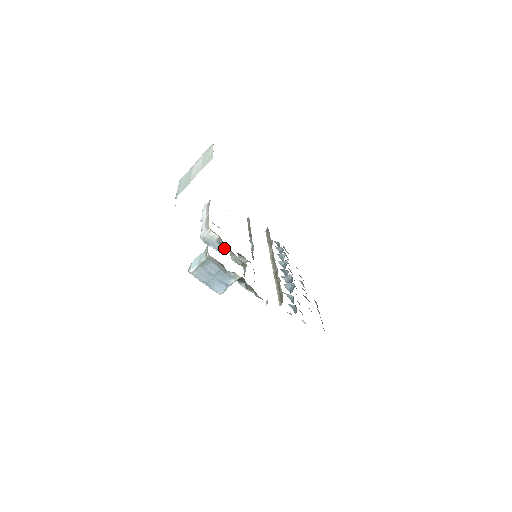
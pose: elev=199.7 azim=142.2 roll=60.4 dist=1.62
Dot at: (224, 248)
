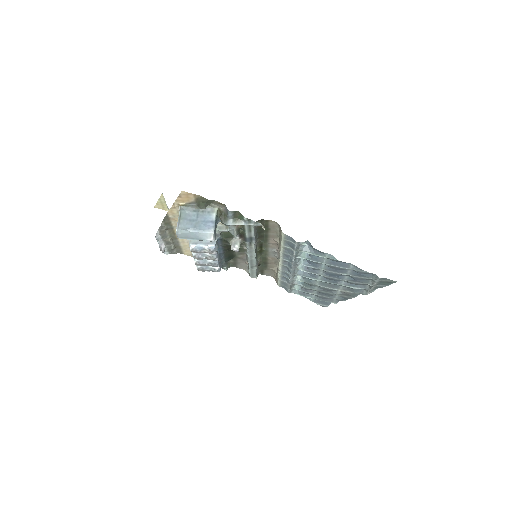
Dot at: occluded
